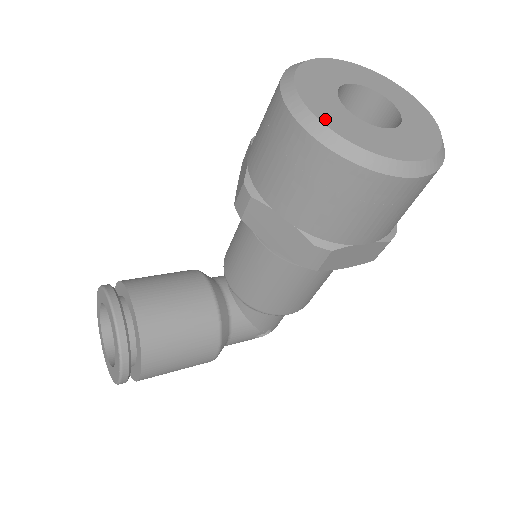
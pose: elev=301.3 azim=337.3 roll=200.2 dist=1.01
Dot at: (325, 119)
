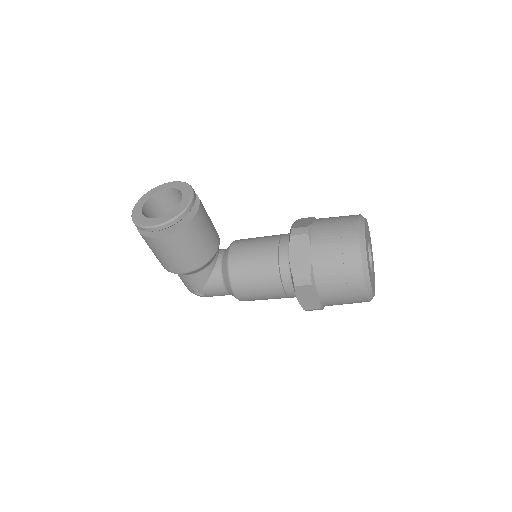
Dot at: (366, 243)
